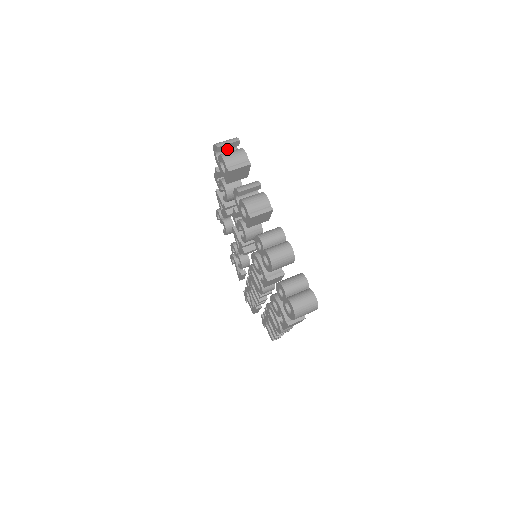
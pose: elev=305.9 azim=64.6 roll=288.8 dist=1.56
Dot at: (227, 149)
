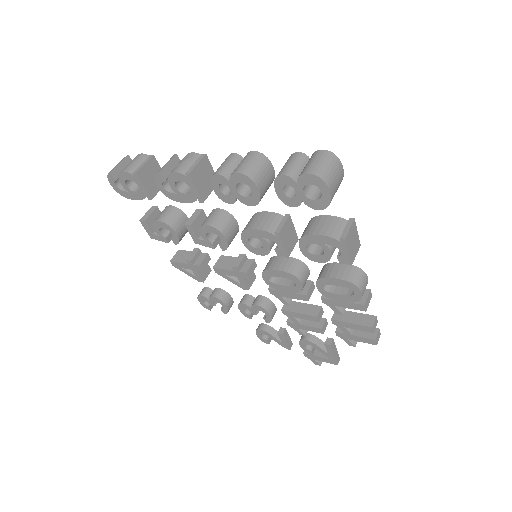
Dot at: occluded
